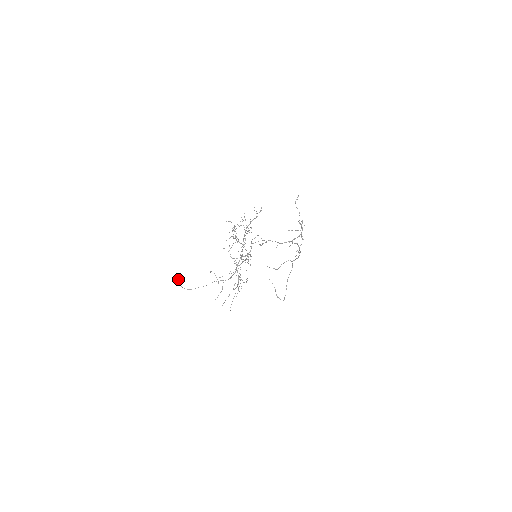
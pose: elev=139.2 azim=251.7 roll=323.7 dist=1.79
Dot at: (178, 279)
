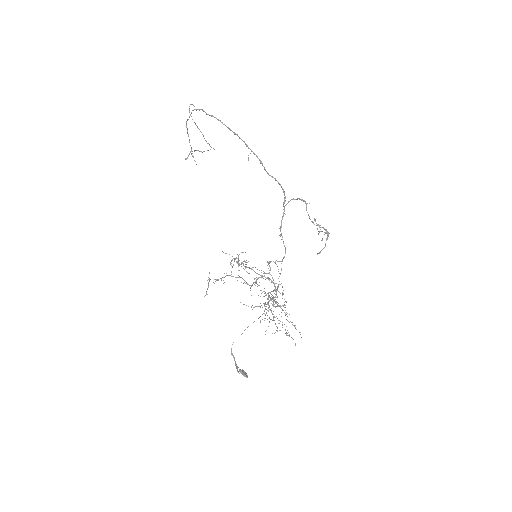
Dot at: (244, 373)
